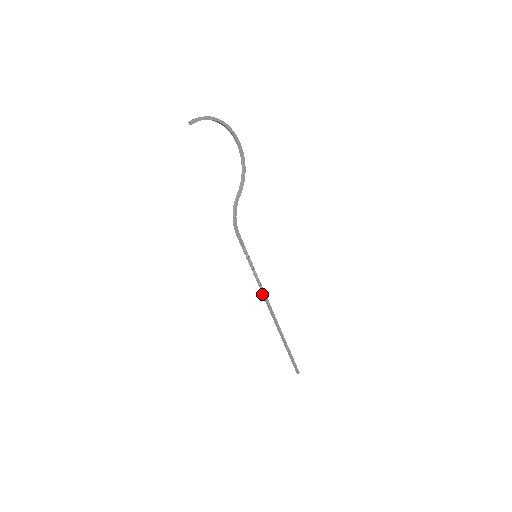
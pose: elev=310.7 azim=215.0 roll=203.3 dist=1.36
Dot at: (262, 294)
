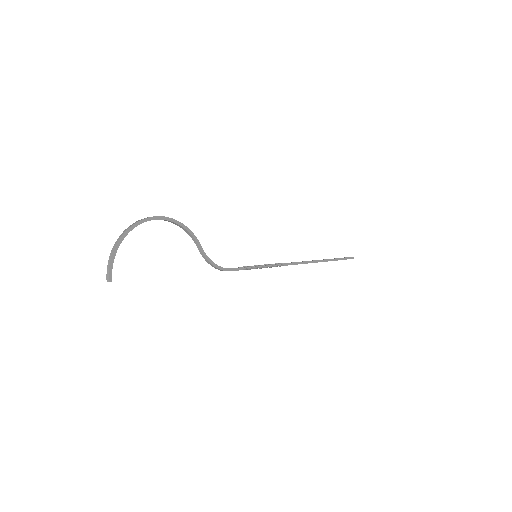
Dot at: occluded
